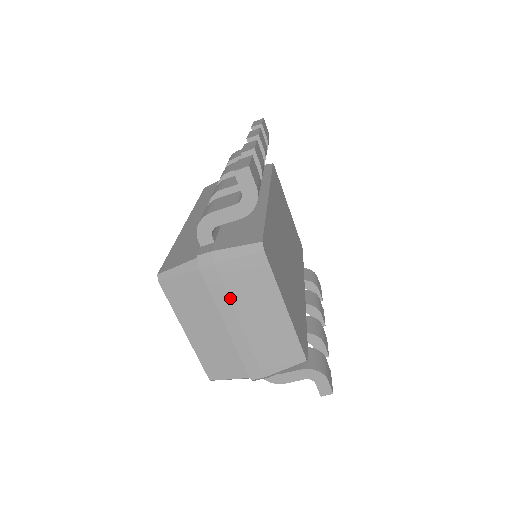
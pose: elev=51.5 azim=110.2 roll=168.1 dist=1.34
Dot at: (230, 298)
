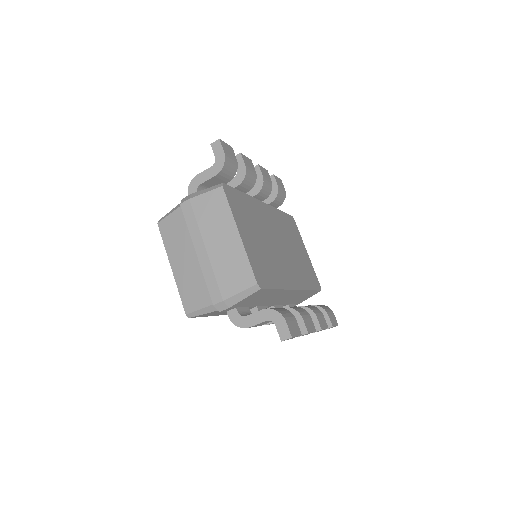
Dot at: (199, 225)
